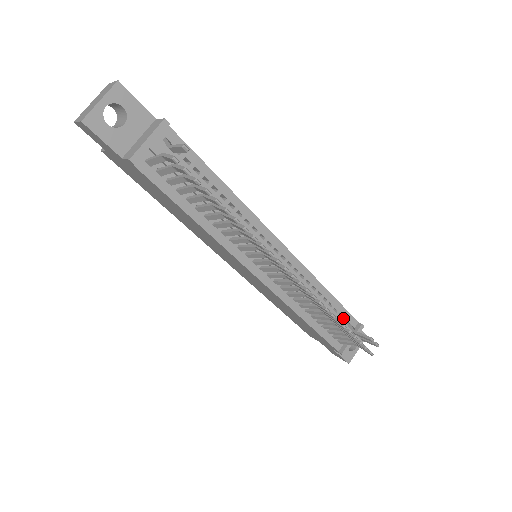
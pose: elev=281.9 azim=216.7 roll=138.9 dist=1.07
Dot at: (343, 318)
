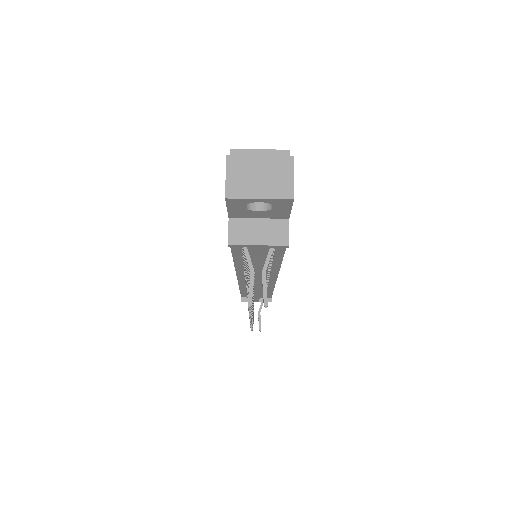
Dot at: occluded
